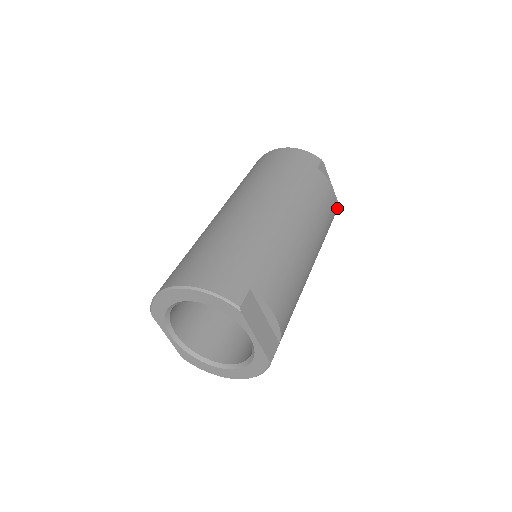
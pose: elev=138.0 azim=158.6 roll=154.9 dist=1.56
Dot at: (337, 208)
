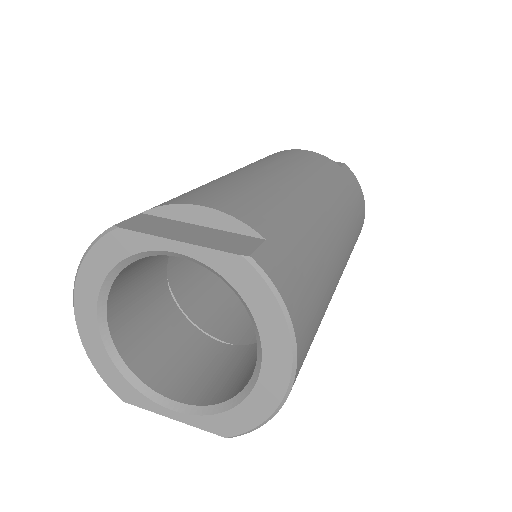
Dot at: (342, 165)
